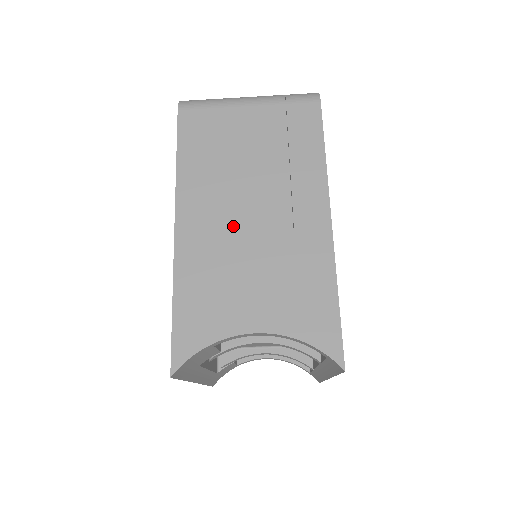
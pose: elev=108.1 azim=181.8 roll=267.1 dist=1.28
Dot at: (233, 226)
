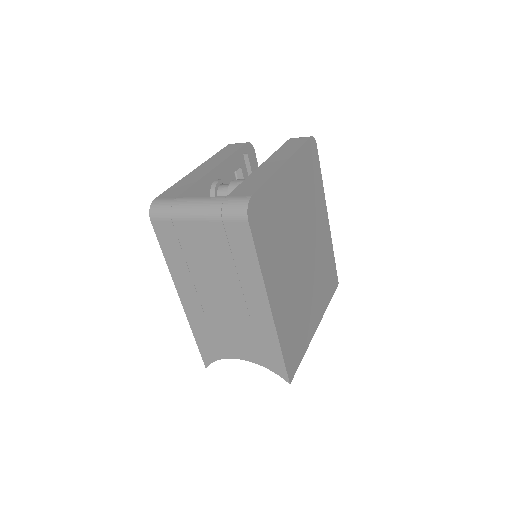
Dot at: (212, 305)
